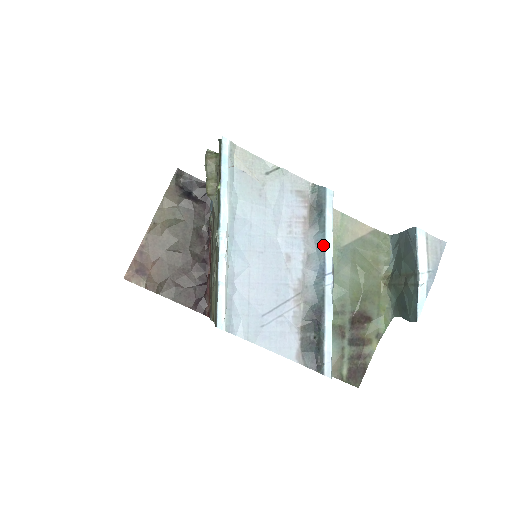
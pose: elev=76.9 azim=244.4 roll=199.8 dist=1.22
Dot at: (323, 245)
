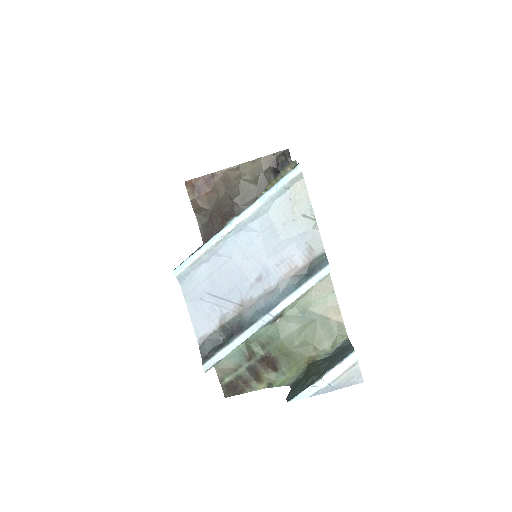
Dot at: (287, 295)
